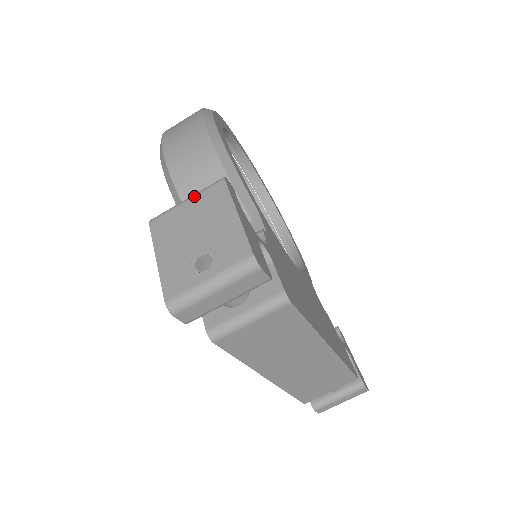
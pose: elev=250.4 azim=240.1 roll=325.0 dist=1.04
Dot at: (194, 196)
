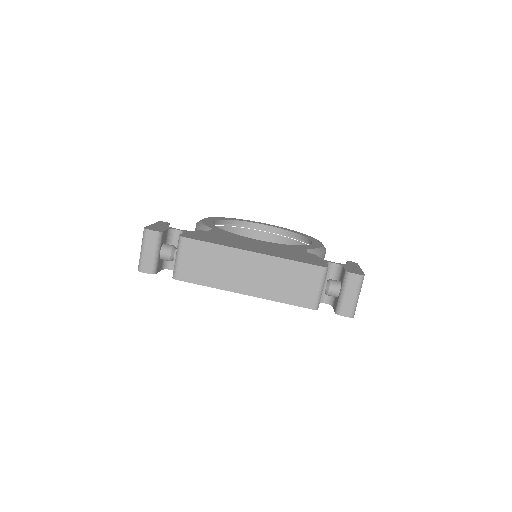
Dot at: occluded
